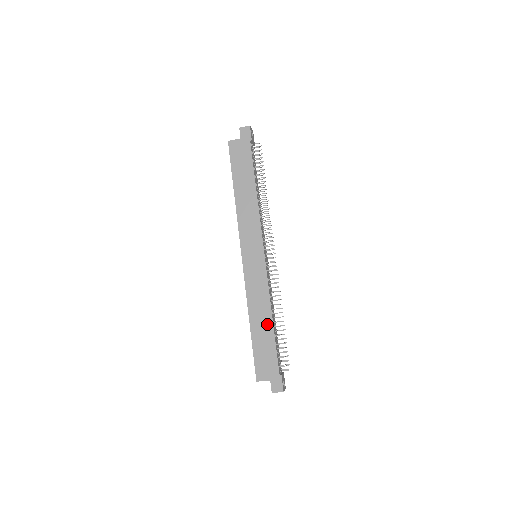
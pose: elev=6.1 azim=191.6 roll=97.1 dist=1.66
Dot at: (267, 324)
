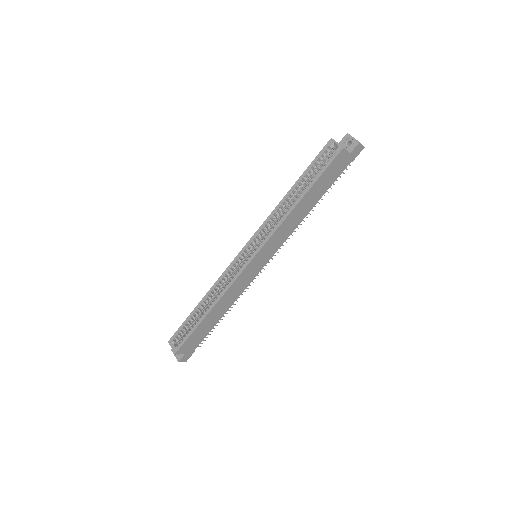
Dot at: (219, 316)
